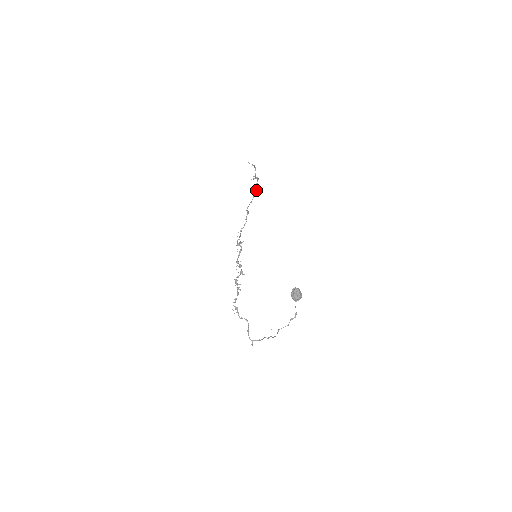
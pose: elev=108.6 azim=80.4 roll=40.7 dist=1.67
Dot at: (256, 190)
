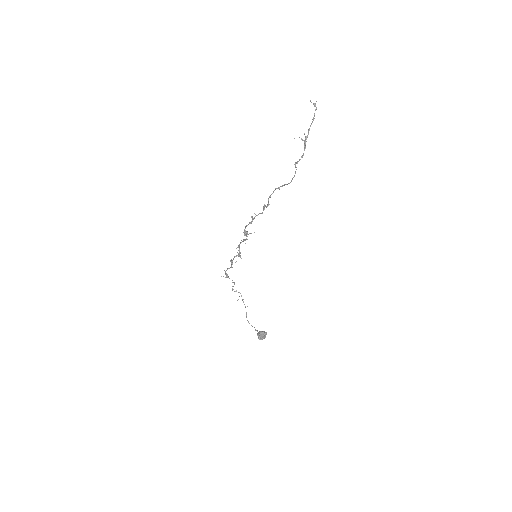
Dot at: (289, 183)
